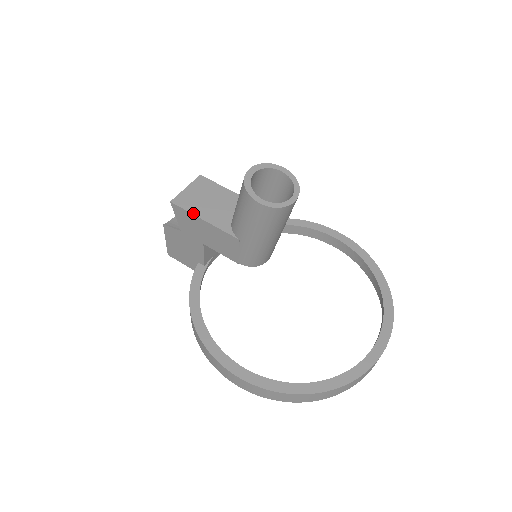
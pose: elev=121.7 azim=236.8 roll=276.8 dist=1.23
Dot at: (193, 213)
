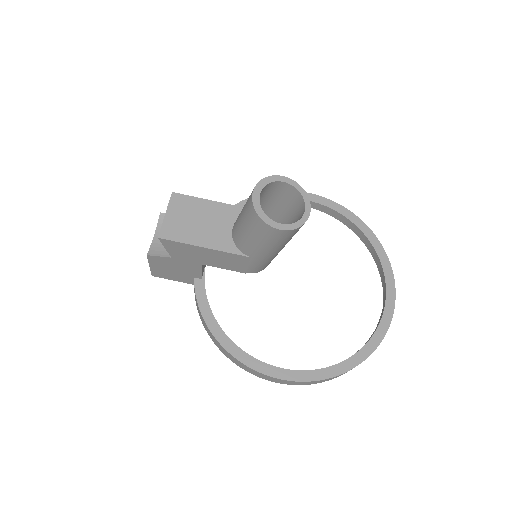
Dot at: (189, 243)
